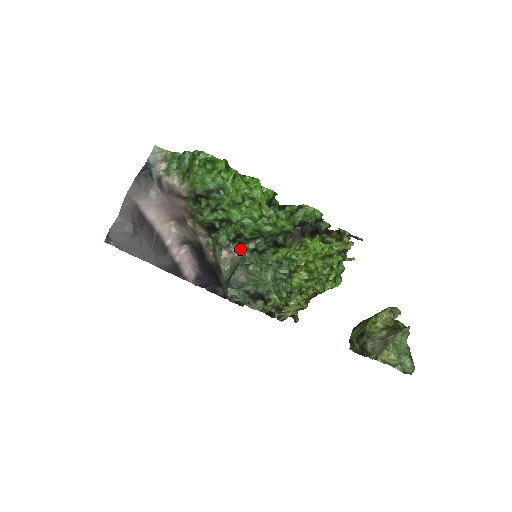
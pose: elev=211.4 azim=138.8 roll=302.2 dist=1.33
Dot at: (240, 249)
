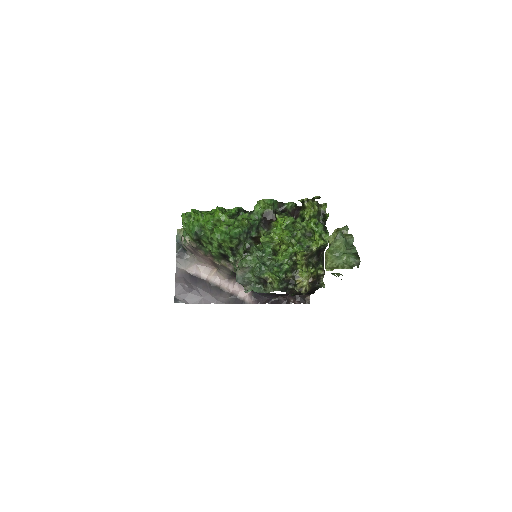
Dot at: (241, 258)
